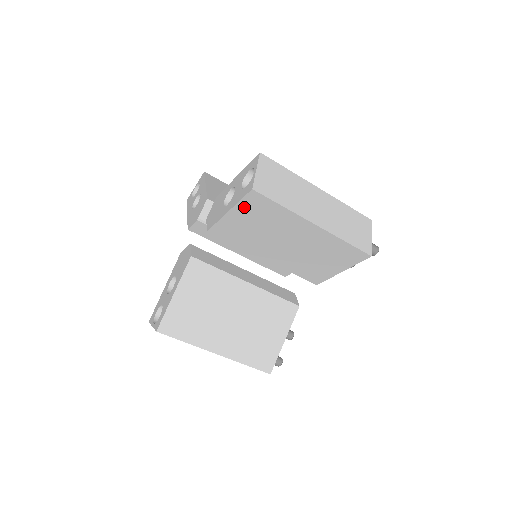
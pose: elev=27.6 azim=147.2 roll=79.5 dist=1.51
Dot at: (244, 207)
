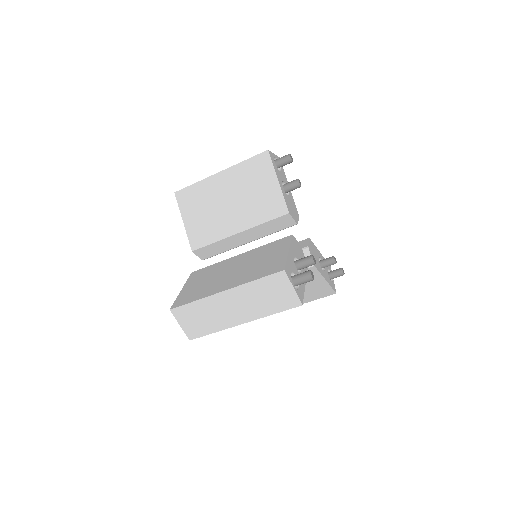
Dot at: occluded
